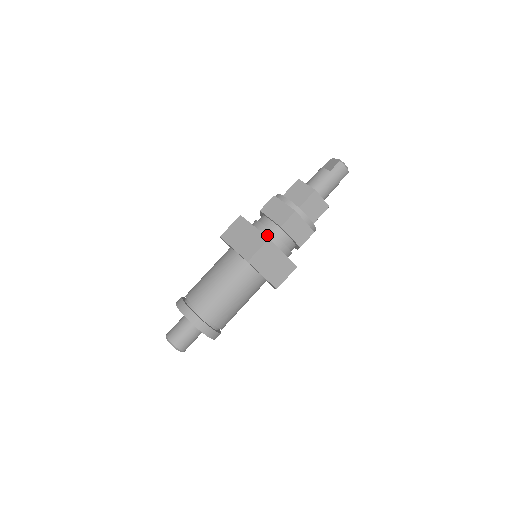
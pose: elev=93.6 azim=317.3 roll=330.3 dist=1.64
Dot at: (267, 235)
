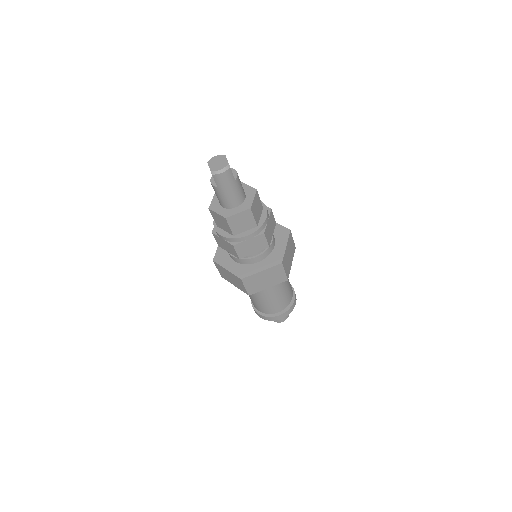
Dot at: (240, 262)
